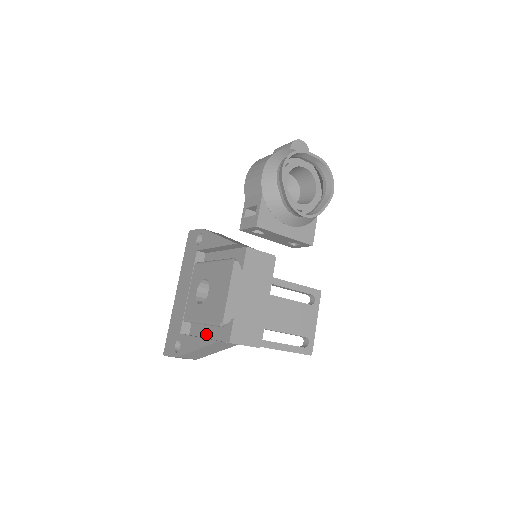
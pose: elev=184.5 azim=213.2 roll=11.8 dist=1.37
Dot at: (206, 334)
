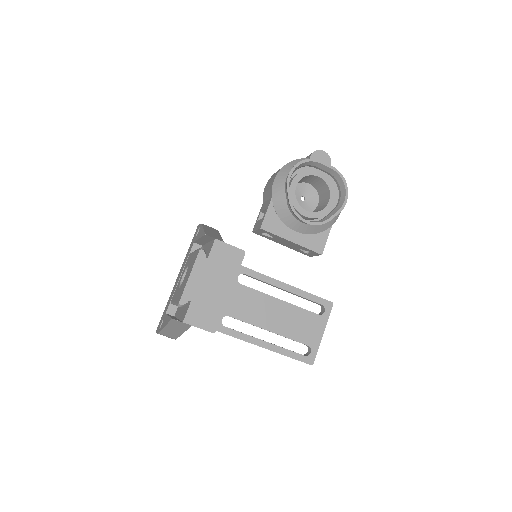
Dot at: (179, 315)
